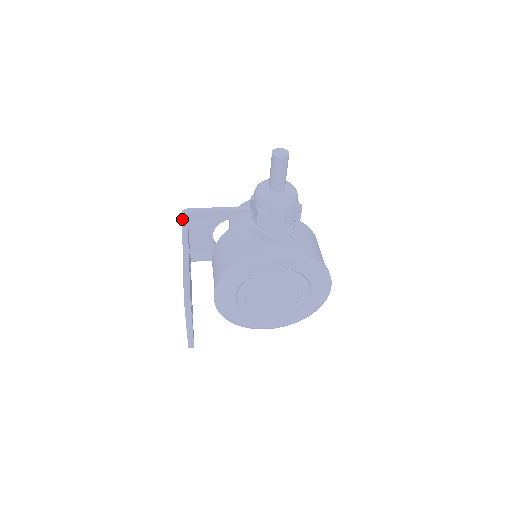
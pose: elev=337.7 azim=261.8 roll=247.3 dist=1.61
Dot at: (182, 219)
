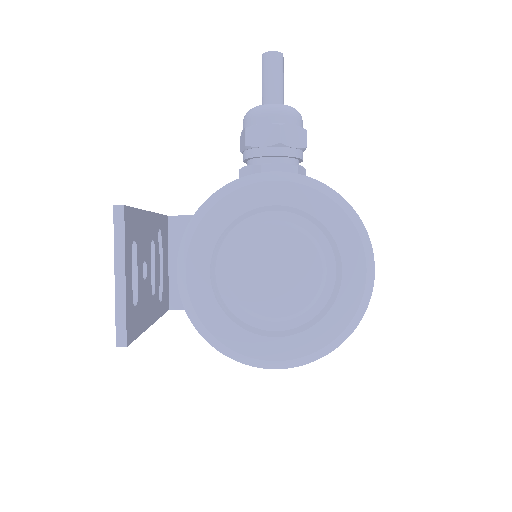
Dot at: occluded
